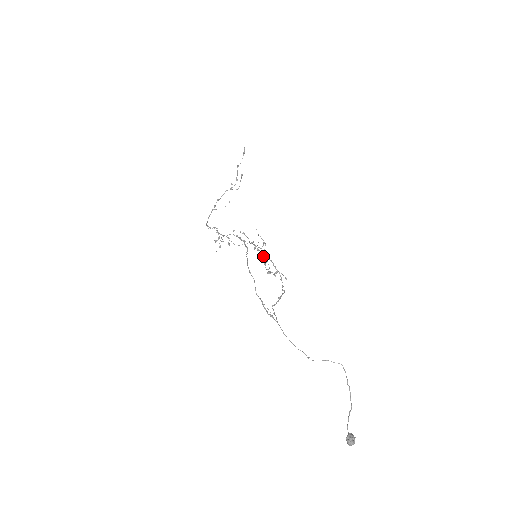
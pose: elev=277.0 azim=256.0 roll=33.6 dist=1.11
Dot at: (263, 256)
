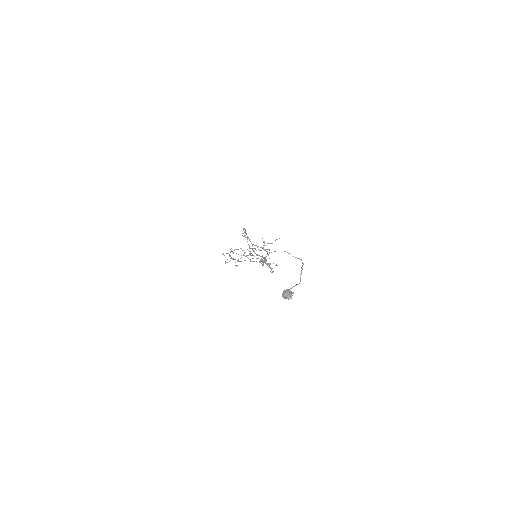
Dot at: (263, 264)
